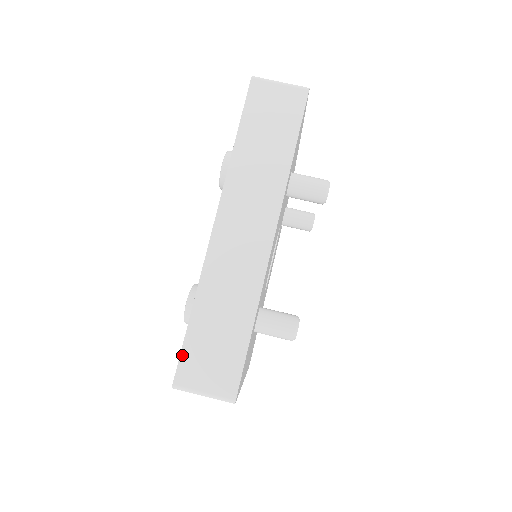
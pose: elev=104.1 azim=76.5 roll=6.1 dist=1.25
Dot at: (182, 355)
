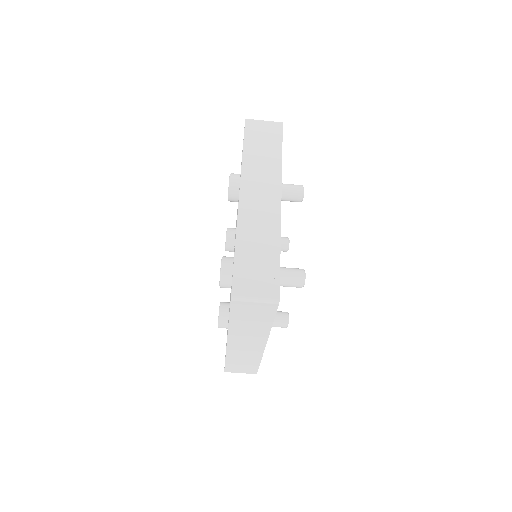
Dot at: (226, 368)
